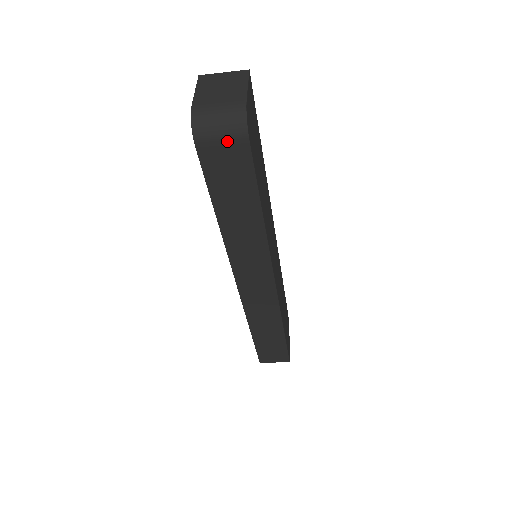
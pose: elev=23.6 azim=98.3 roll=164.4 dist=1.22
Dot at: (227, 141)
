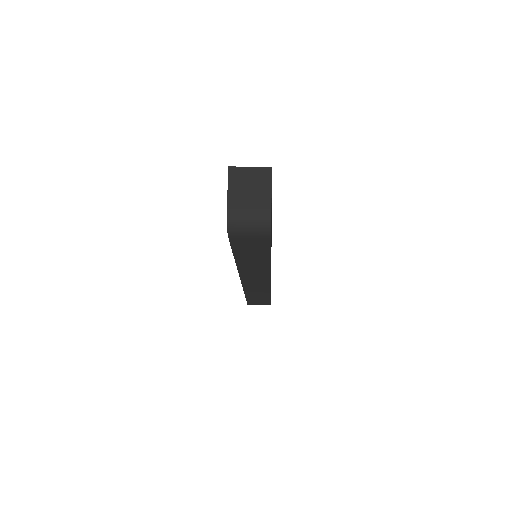
Dot at: (254, 236)
